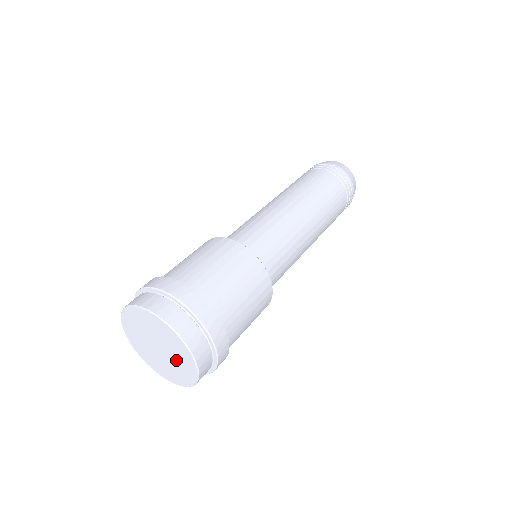
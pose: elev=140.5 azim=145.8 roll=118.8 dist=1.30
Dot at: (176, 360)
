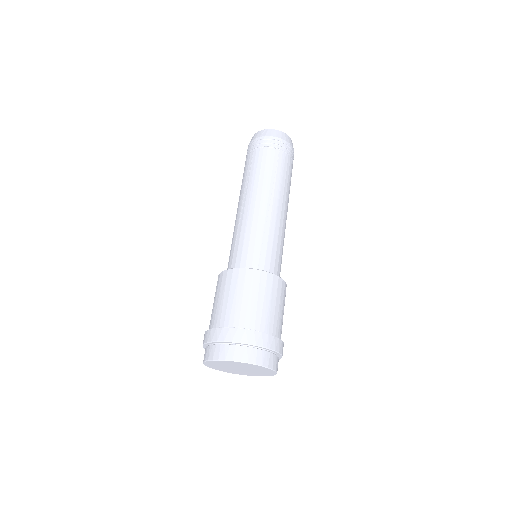
Dot at: (257, 372)
